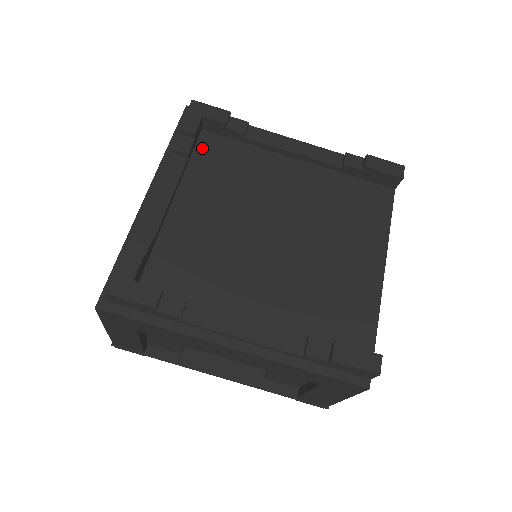
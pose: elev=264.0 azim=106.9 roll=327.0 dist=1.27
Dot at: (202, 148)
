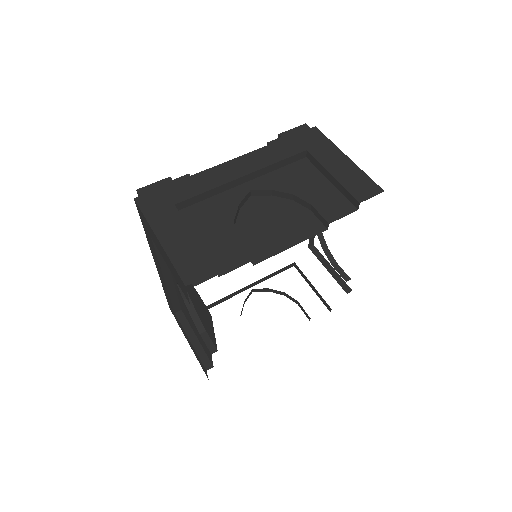
Dot at: occluded
